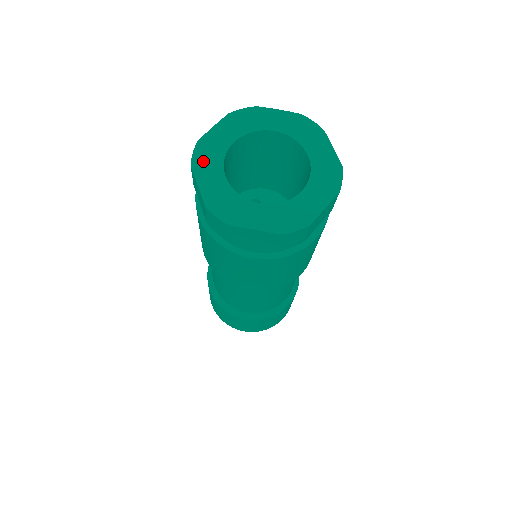
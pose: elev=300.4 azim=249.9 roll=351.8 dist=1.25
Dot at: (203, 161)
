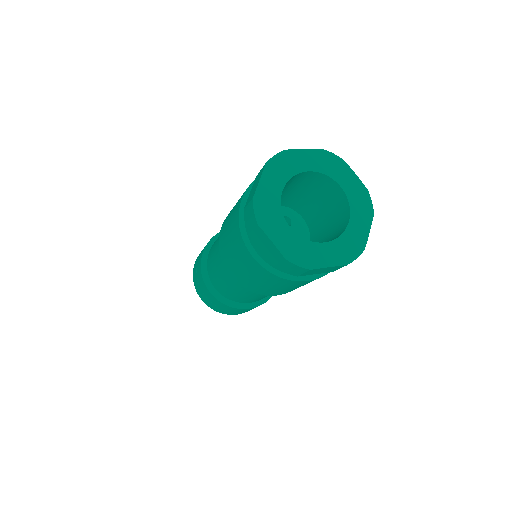
Dot at: (277, 166)
